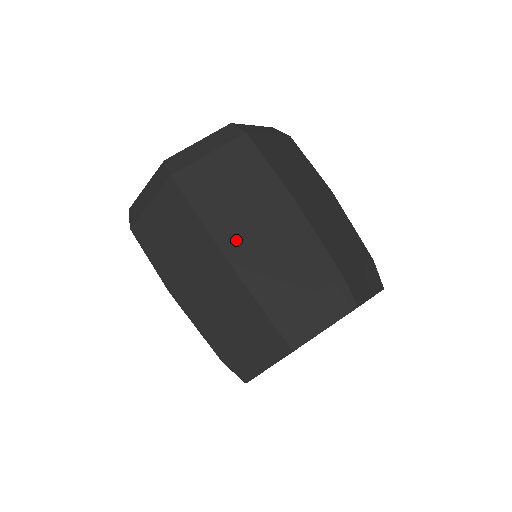
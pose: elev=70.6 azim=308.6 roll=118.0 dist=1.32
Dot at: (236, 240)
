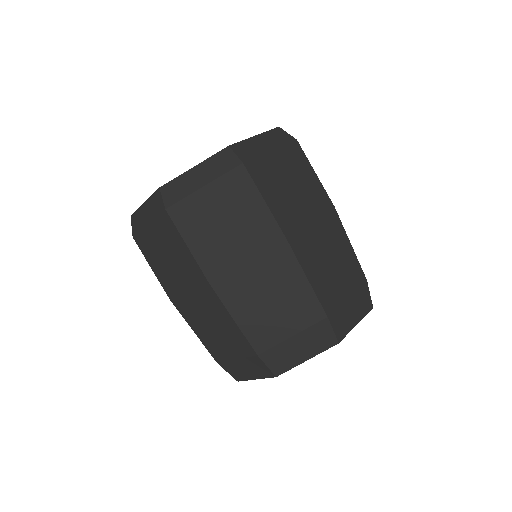
Dot at: (228, 280)
